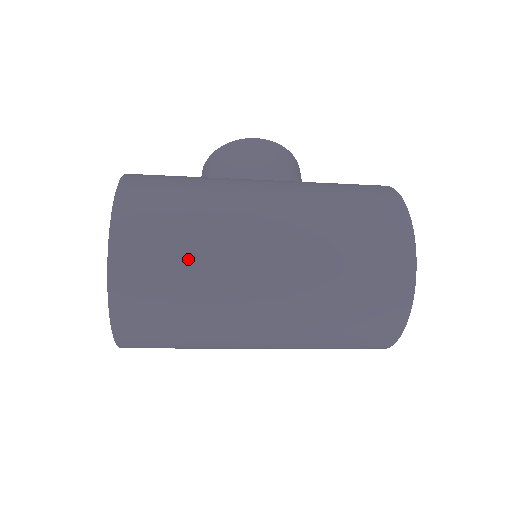
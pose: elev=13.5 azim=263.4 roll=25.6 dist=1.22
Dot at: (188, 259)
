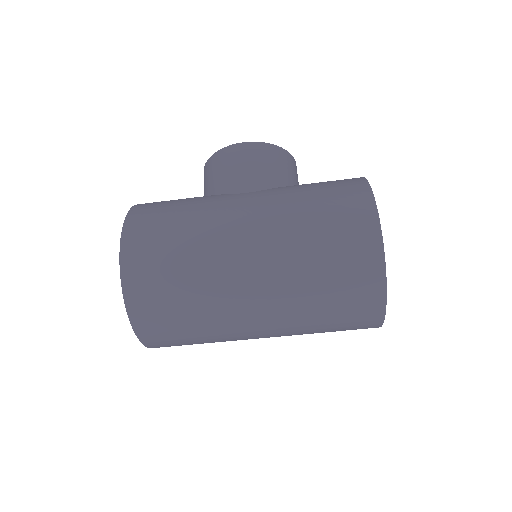
Dot at: (185, 291)
